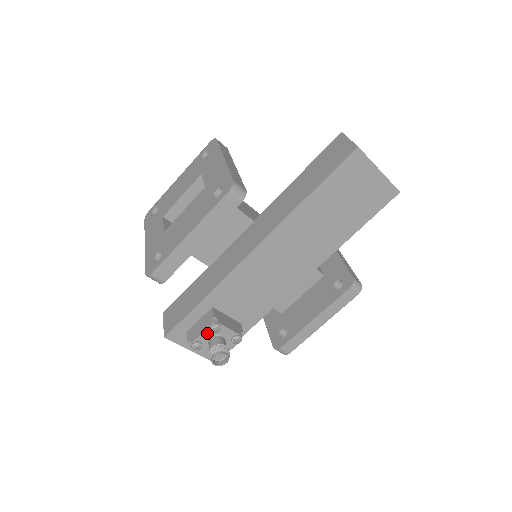
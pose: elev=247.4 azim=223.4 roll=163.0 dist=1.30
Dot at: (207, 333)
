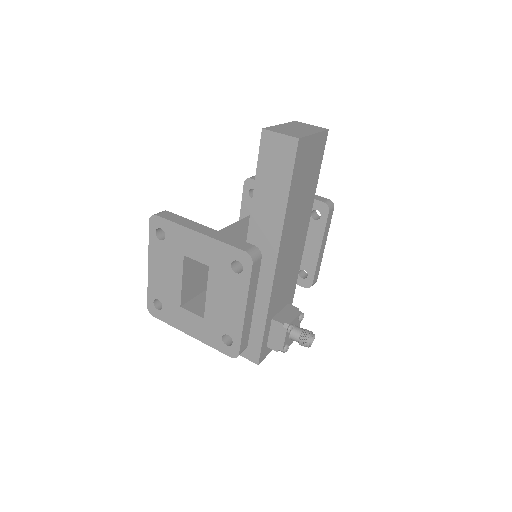
Dot at: (287, 336)
